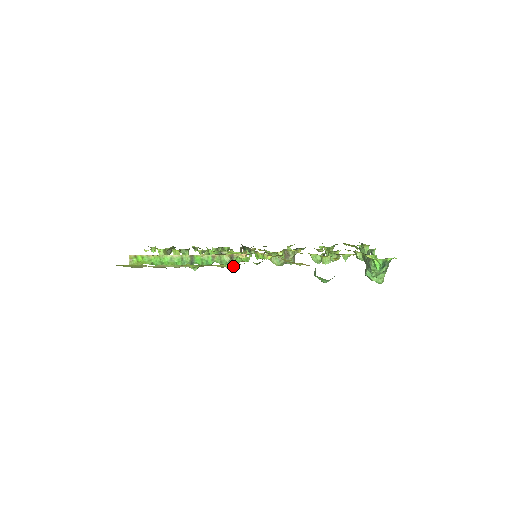
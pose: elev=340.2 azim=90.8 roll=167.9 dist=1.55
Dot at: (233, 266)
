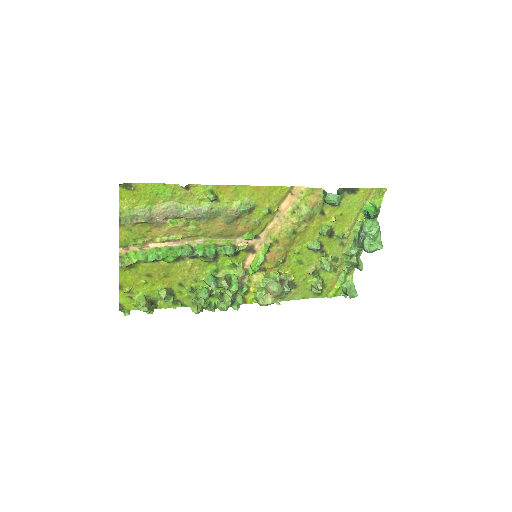
Dot at: (247, 204)
